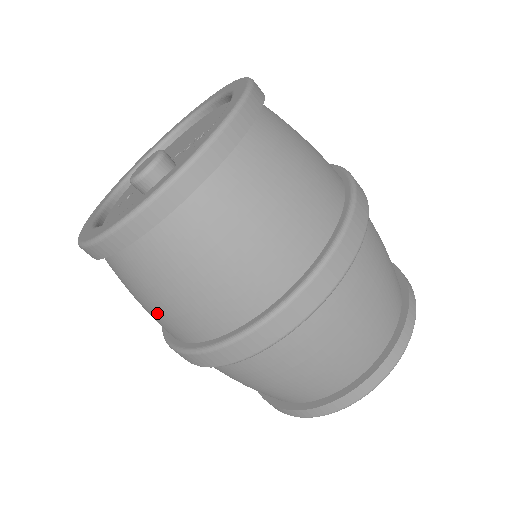
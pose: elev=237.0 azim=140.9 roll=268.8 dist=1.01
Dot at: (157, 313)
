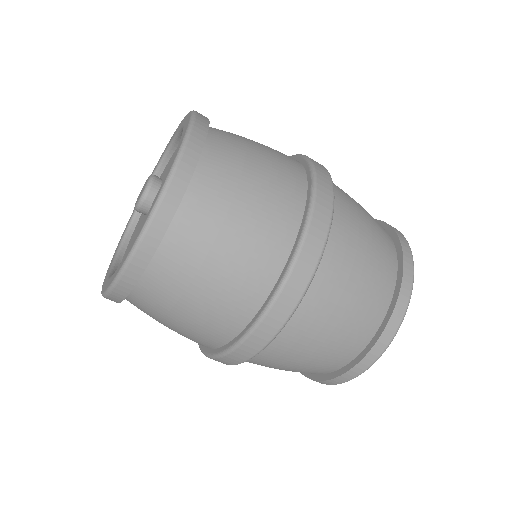
Dot at: (216, 298)
